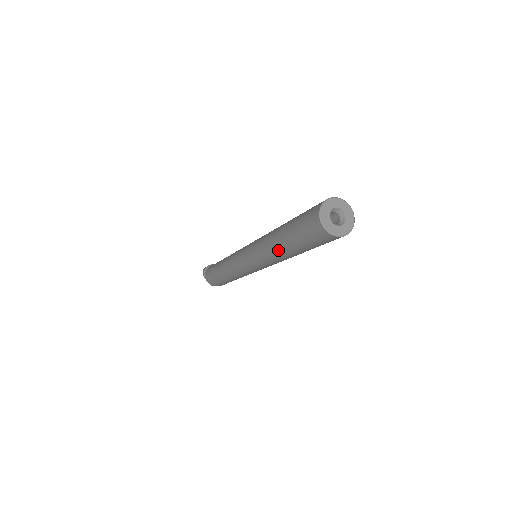
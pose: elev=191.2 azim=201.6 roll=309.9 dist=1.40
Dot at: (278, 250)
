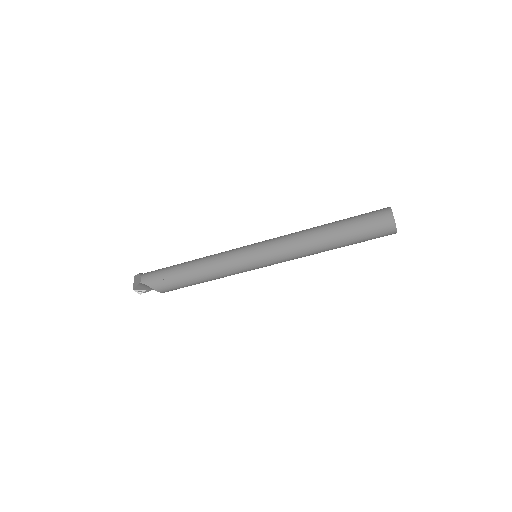
Dot at: (319, 230)
